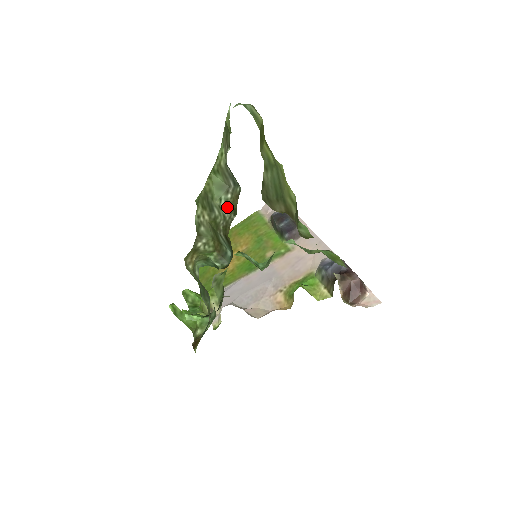
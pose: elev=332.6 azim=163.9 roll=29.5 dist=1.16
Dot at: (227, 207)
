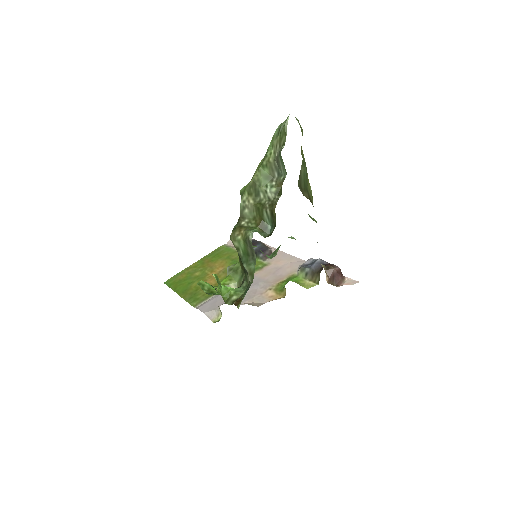
Dot at: (272, 191)
